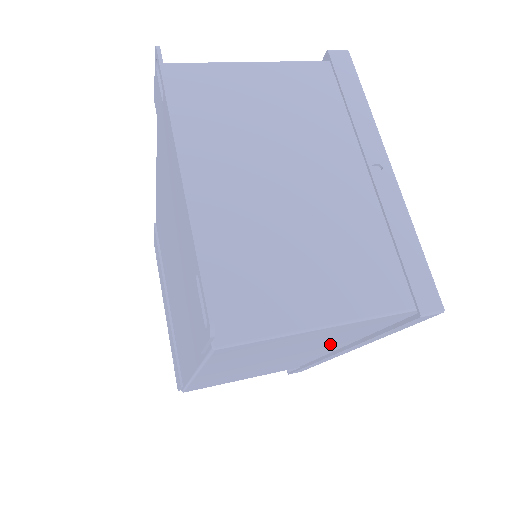
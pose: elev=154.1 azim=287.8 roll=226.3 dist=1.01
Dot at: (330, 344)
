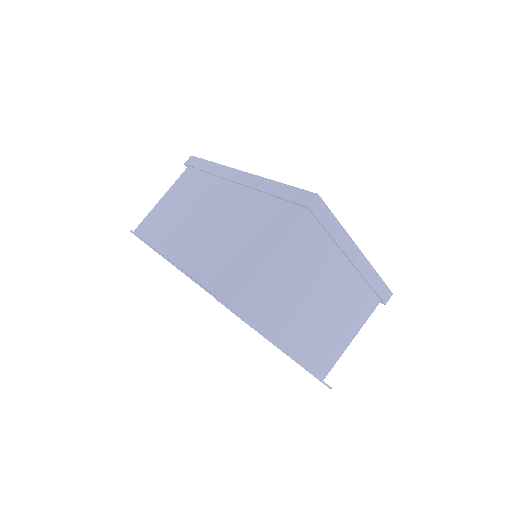
Dot at: occluded
